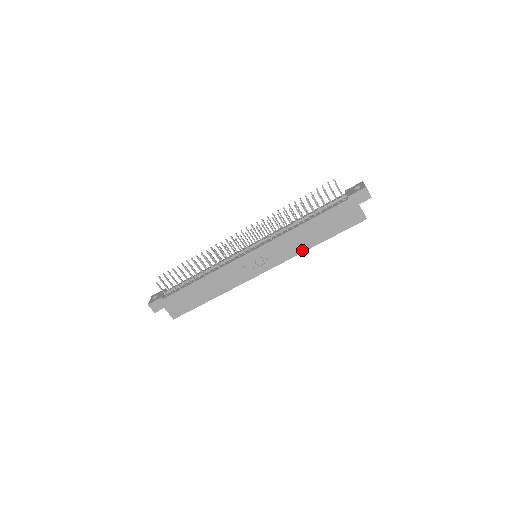
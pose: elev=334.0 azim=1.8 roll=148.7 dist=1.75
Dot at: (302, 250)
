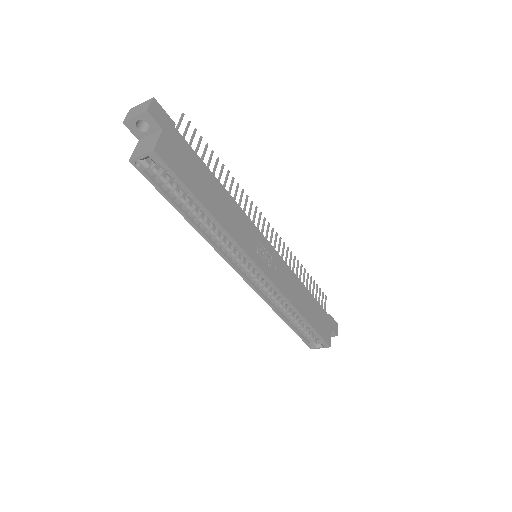
Dot at: (294, 303)
